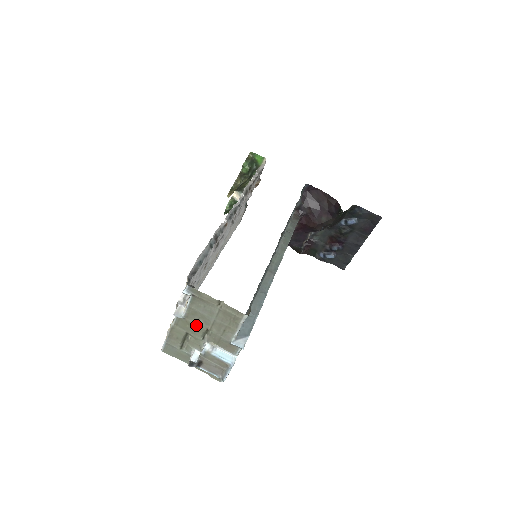
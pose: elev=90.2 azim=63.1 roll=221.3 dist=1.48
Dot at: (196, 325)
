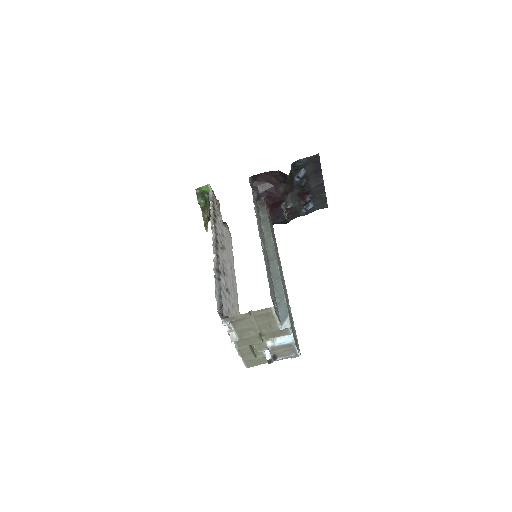
Dot at: (250, 337)
